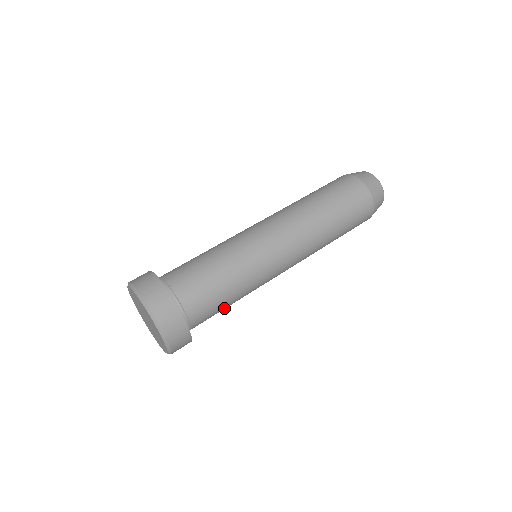
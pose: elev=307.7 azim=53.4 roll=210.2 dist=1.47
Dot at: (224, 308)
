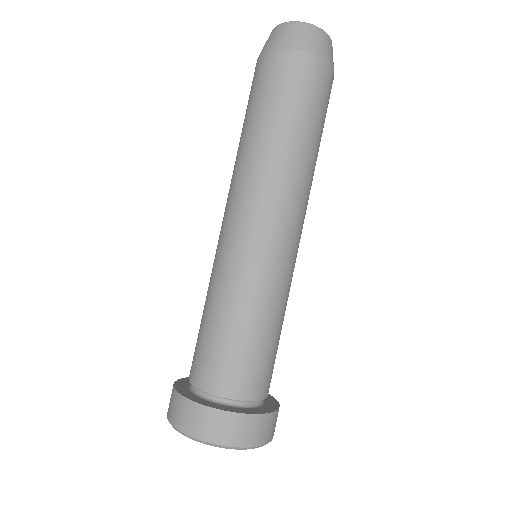
Dot at: (278, 343)
